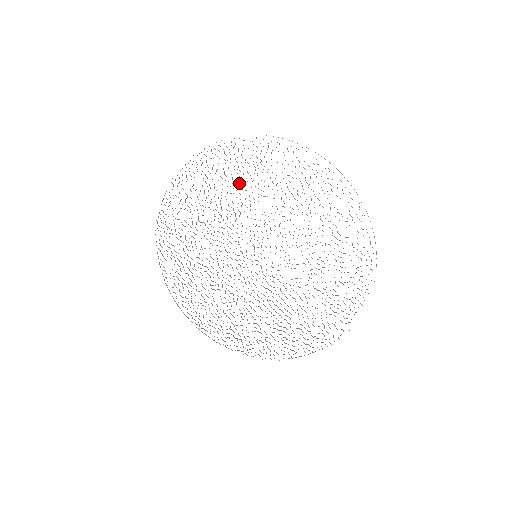
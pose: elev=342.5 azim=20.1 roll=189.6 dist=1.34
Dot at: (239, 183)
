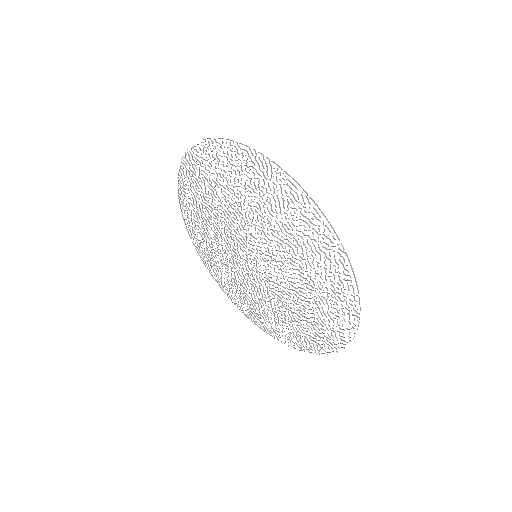
Dot at: occluded
